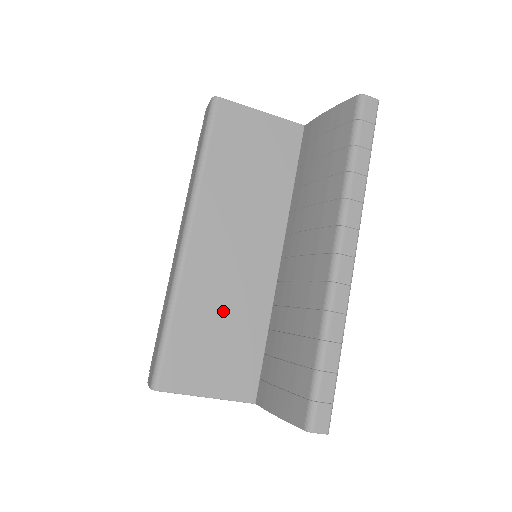
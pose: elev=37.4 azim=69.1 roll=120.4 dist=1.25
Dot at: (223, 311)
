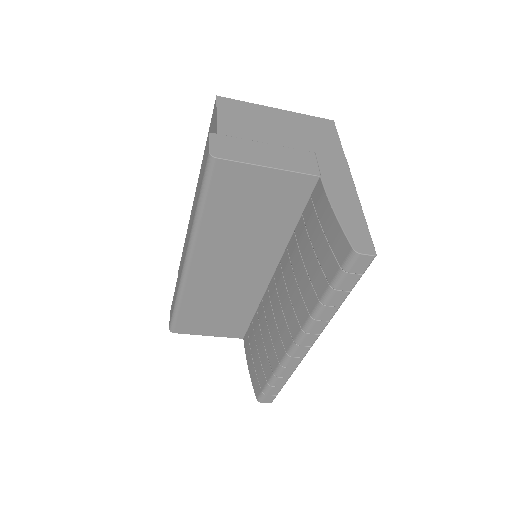
Dot at: (220, 302)
